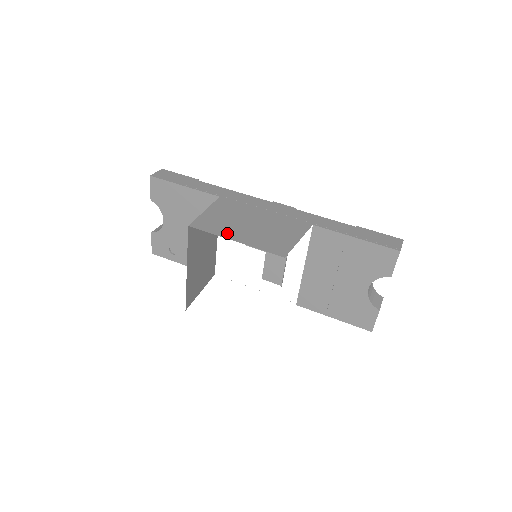
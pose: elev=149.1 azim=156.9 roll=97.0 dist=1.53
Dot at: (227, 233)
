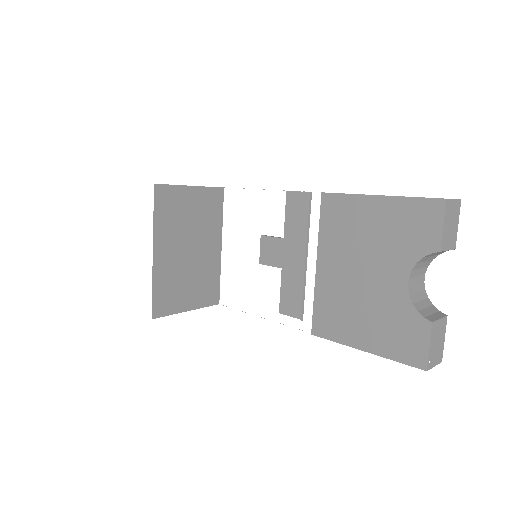
Dot at: occluded
